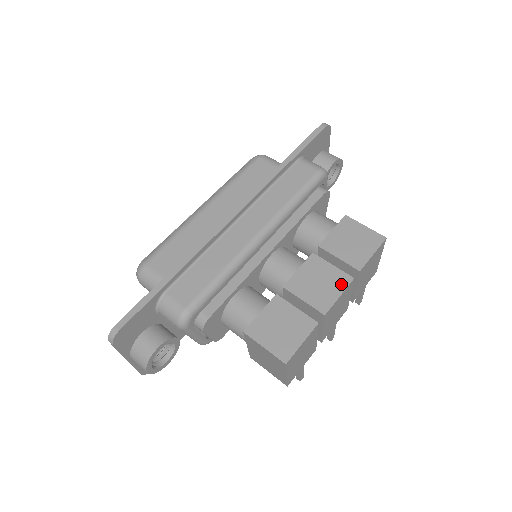
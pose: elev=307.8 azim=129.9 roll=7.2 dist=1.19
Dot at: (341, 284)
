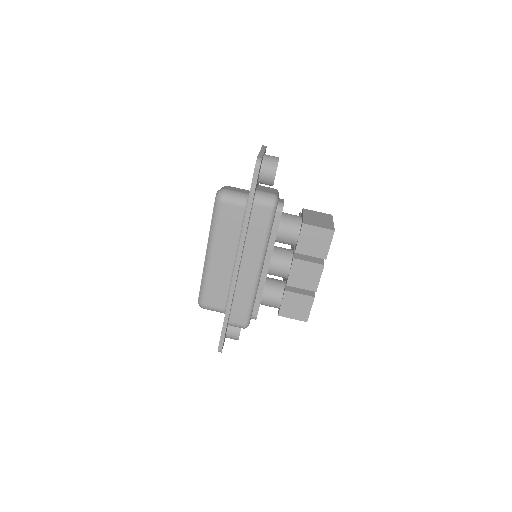
Dot at: (318, 272)
